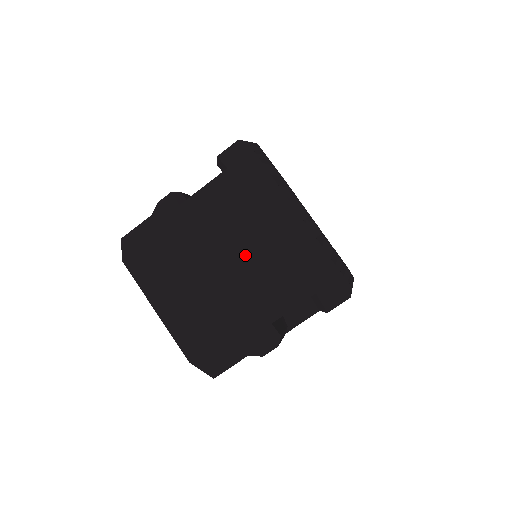
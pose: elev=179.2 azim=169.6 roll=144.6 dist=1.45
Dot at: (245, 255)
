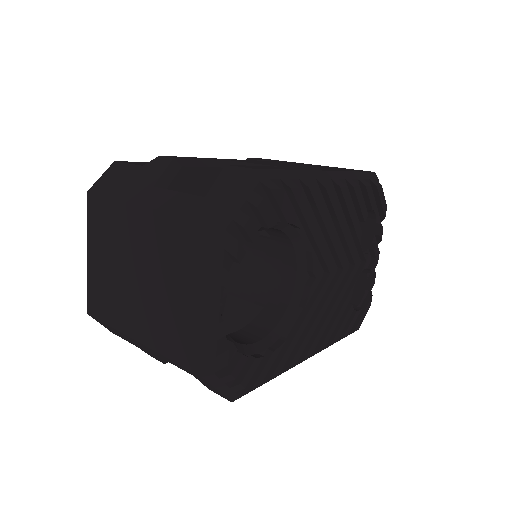
Dot at: (157, 292)
